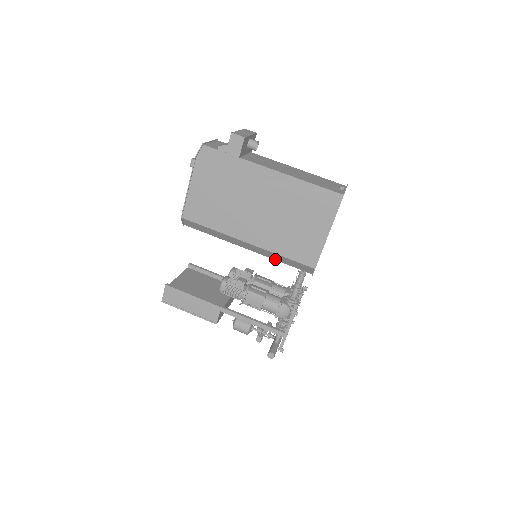
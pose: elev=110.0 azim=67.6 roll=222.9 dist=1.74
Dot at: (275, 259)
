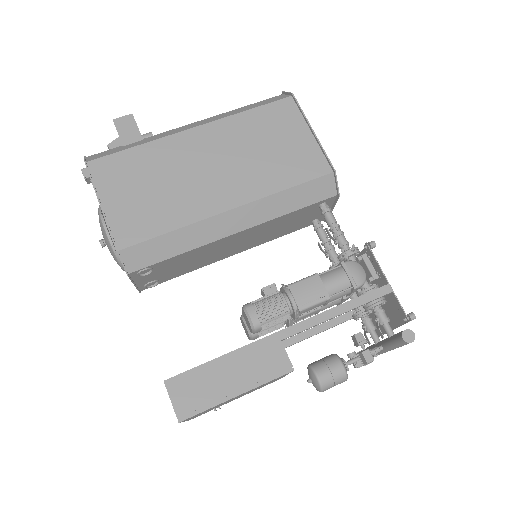
Dot at: (281, 213)
